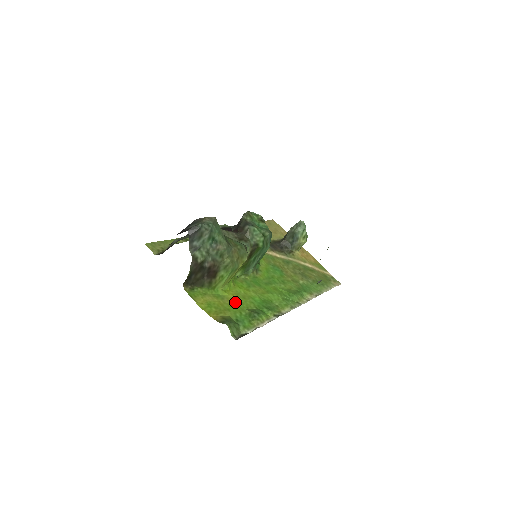
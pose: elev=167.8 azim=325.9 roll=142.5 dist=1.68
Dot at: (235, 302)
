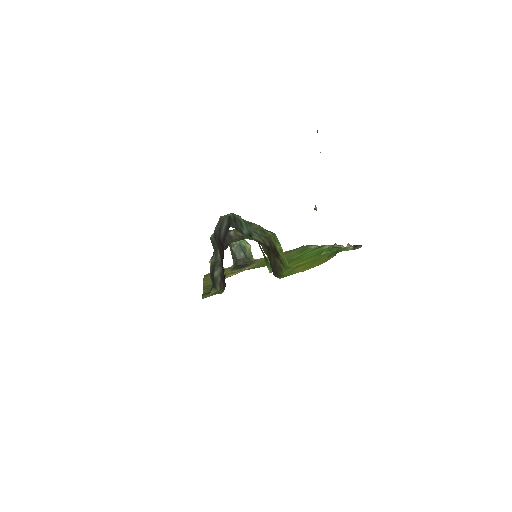
Dot at: (308, 261)
